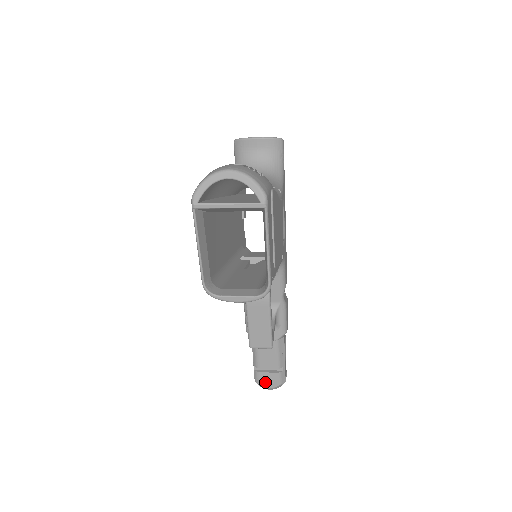
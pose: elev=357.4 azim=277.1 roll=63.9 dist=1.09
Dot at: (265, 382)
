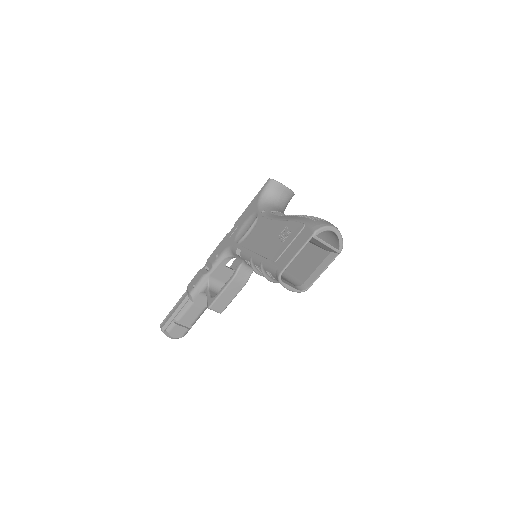
Dot at: (174, 332)
